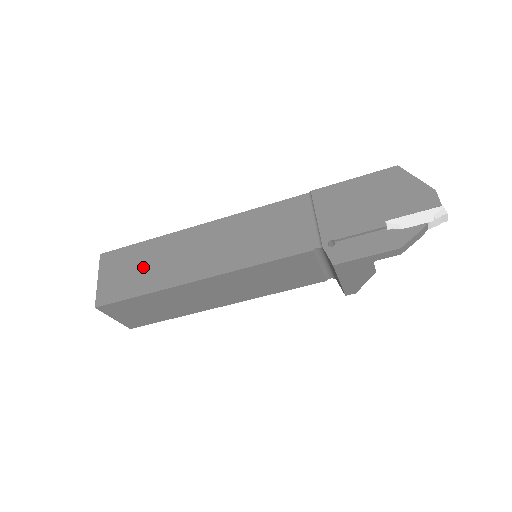
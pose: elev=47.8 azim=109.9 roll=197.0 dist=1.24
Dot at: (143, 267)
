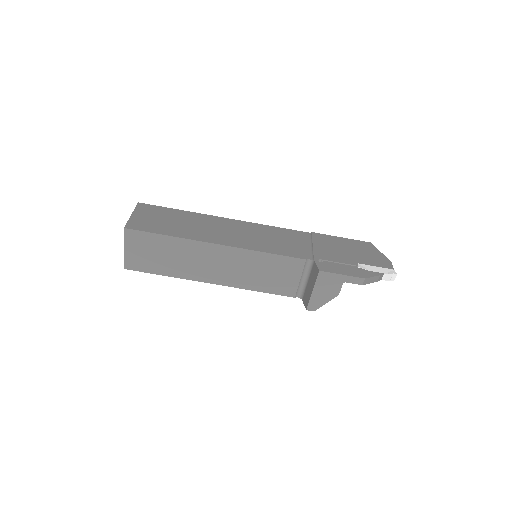
Dot at: (174, 222)
